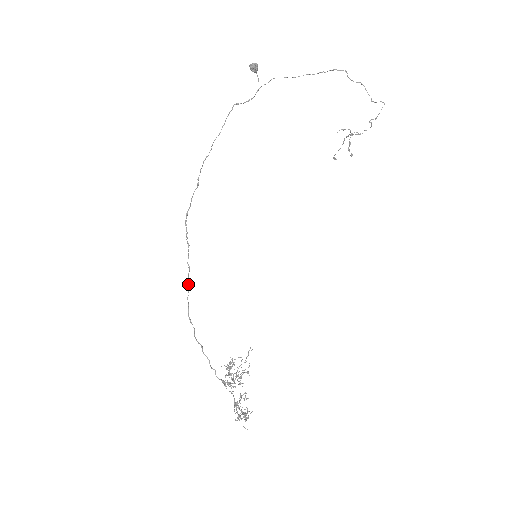
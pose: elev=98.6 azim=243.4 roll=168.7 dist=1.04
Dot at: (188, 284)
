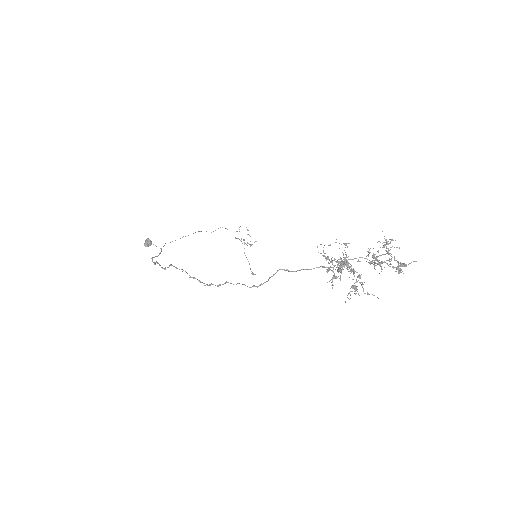
Dot at: (223, 284)
